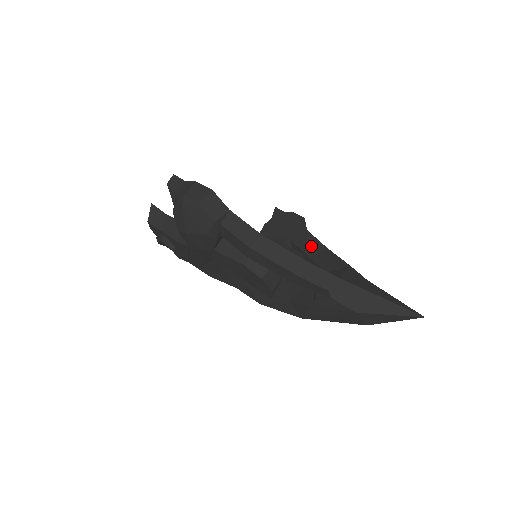
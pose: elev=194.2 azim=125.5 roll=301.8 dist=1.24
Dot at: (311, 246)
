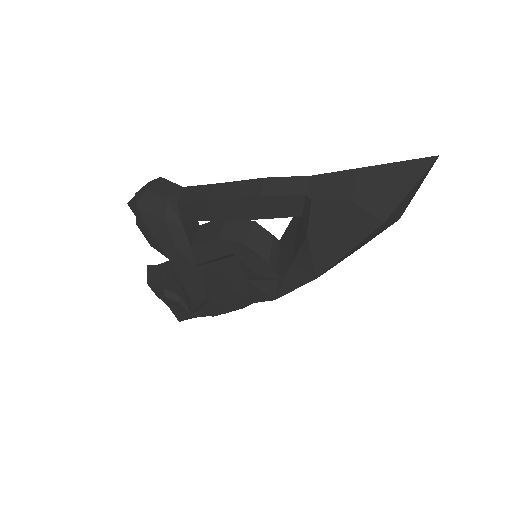
Dot at: occluded
